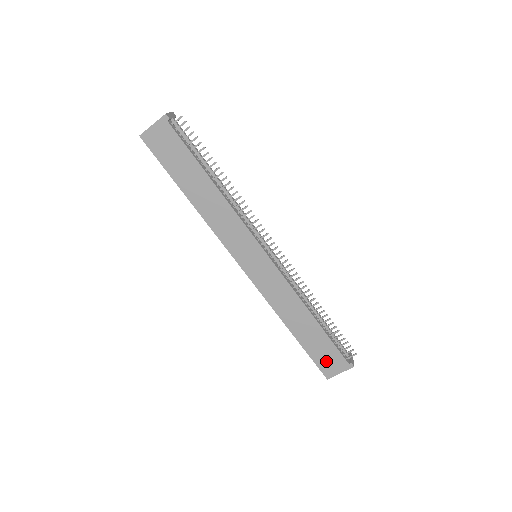
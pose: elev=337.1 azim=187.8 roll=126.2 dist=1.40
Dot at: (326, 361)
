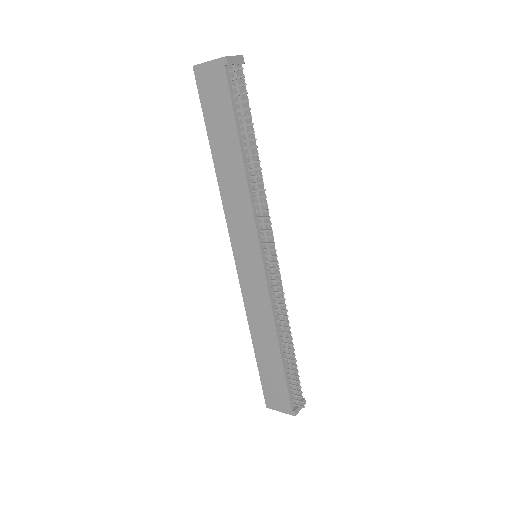
Dot at: (273, 392)
